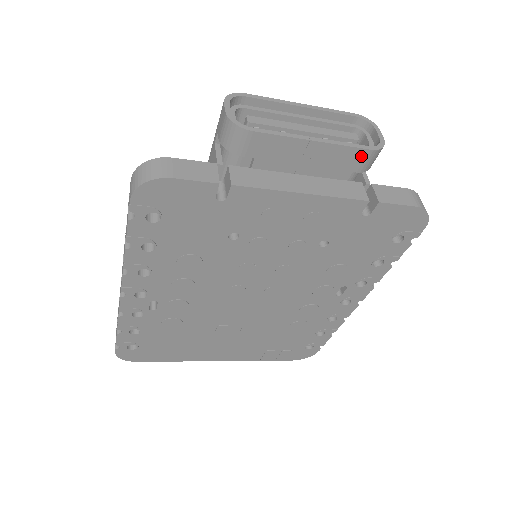
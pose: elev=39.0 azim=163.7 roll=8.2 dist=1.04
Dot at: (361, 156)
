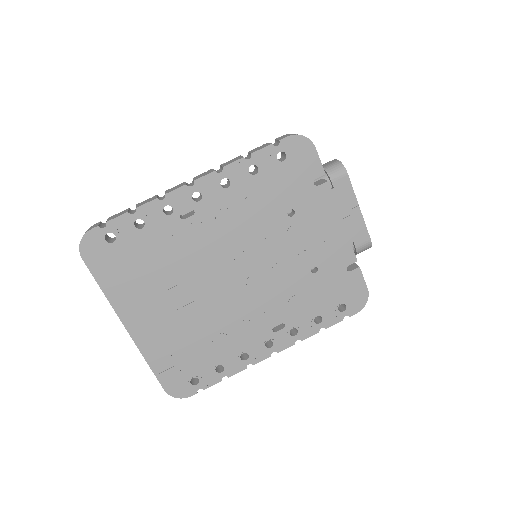
Dot at: (365, 238)
